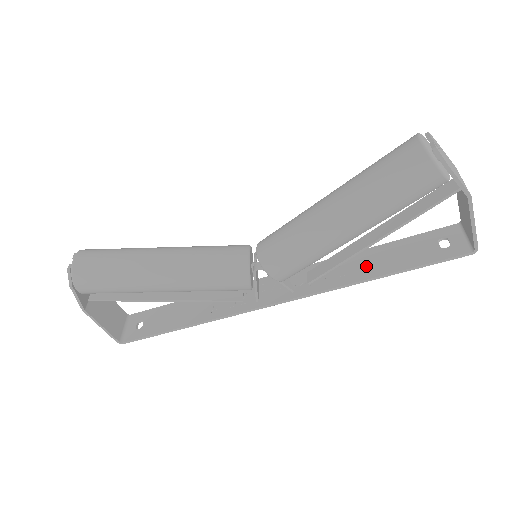
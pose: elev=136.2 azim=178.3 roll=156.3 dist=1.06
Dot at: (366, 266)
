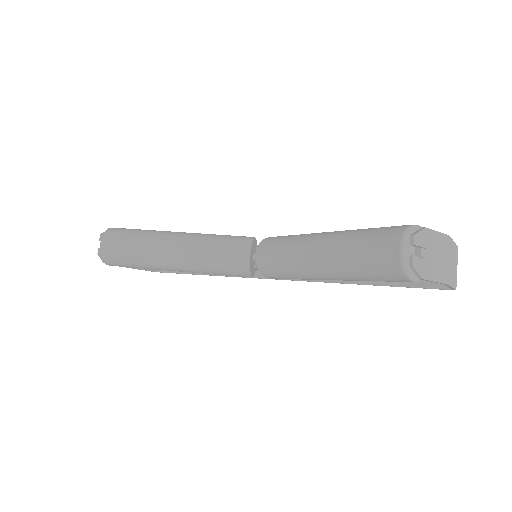
Dot at: occluded
